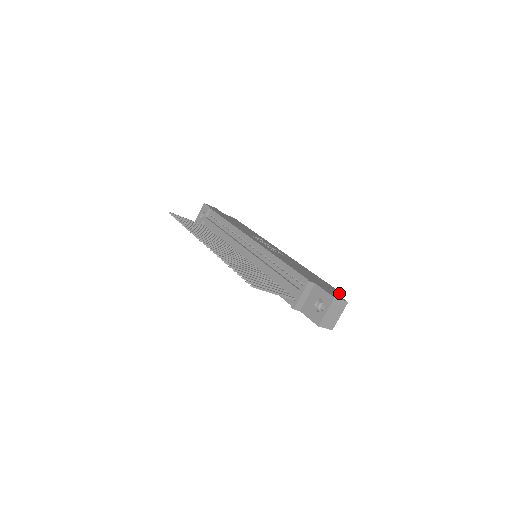
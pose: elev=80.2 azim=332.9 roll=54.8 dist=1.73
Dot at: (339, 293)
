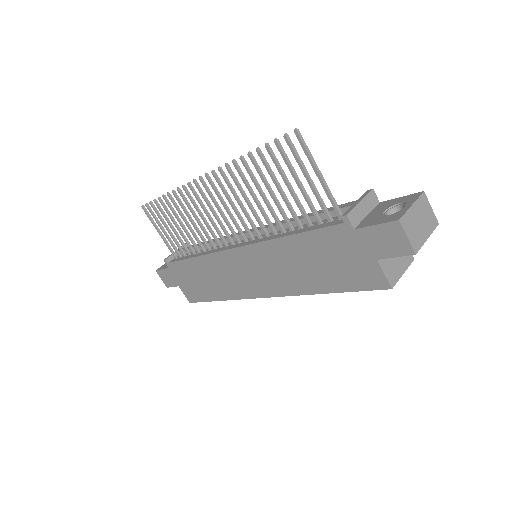
Dot at: occluded
